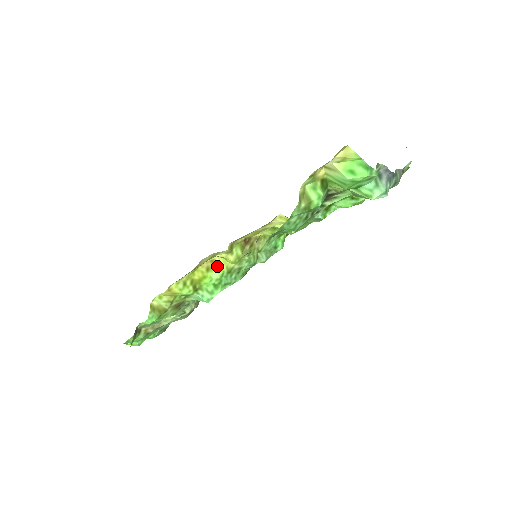
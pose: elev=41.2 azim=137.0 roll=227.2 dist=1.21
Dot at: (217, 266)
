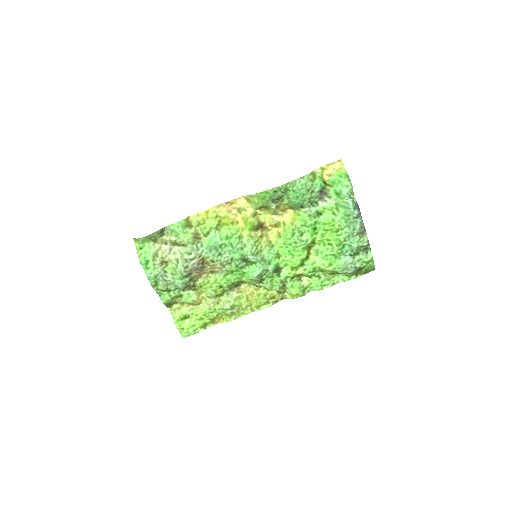
Dot at: (237, 227)
